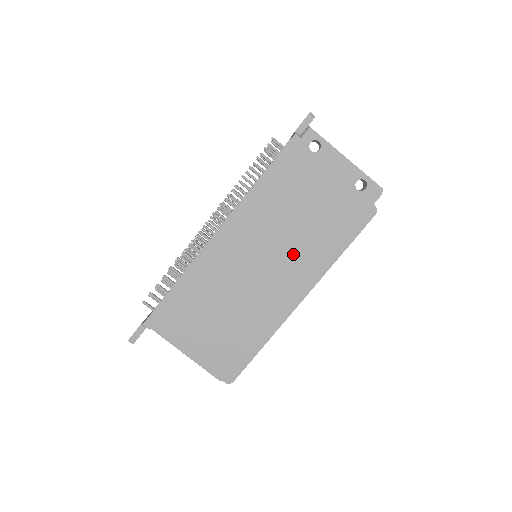
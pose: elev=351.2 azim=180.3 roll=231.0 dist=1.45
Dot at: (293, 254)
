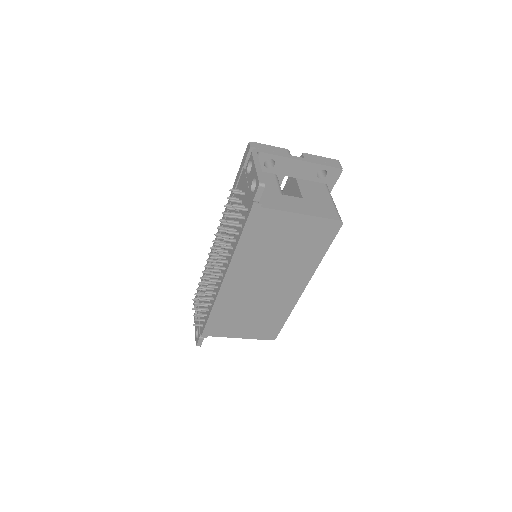
Dot at: (287, 269)
